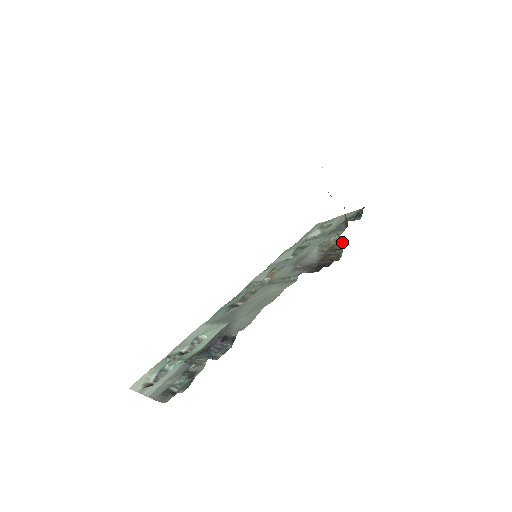
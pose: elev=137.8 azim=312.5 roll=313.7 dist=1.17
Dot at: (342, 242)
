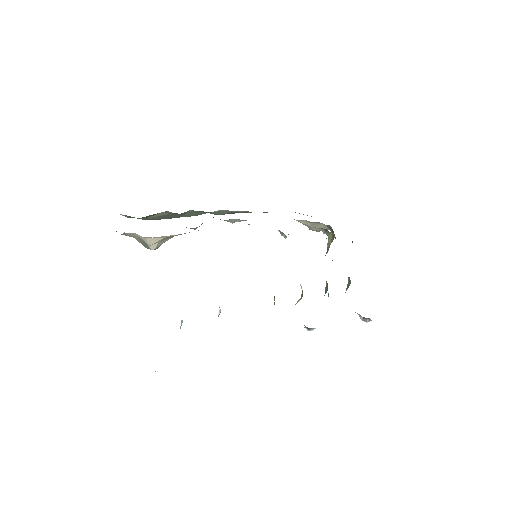
Dot at: (331, 237)
